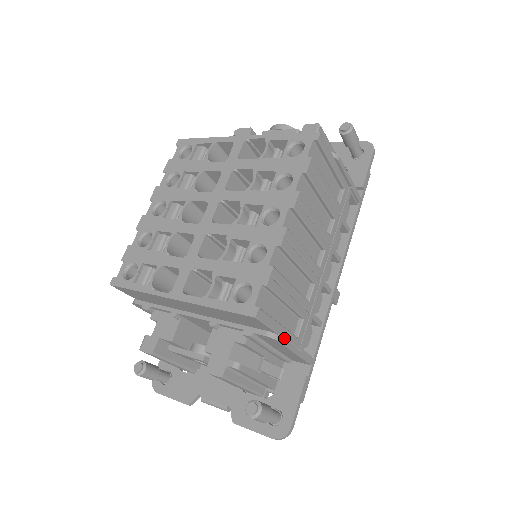
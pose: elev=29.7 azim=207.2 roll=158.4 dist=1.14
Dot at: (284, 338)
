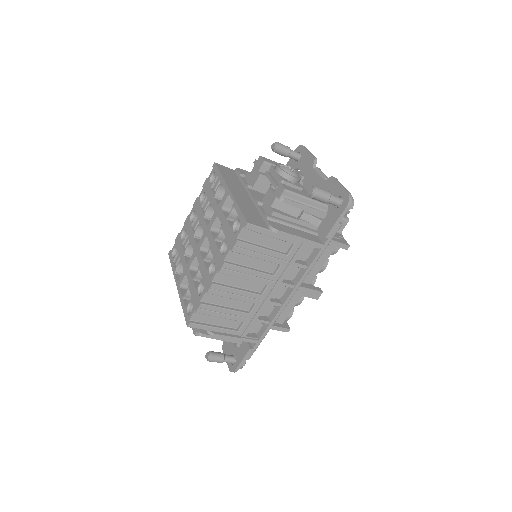
Dot at: (221, 332)
